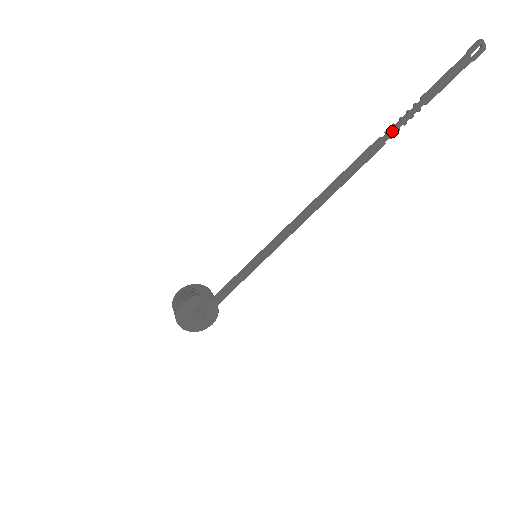
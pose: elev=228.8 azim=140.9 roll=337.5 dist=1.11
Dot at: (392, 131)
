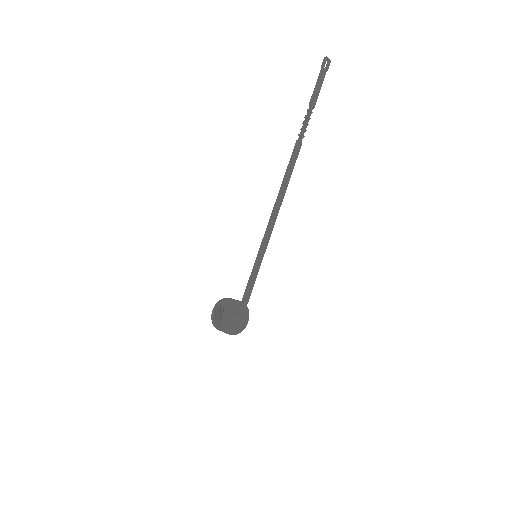
Dot at: (302, 133)
